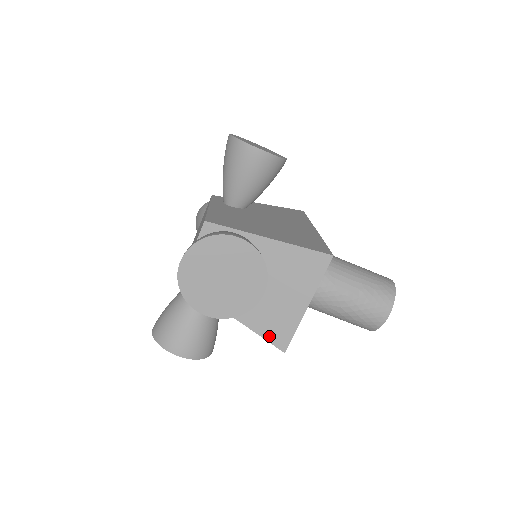
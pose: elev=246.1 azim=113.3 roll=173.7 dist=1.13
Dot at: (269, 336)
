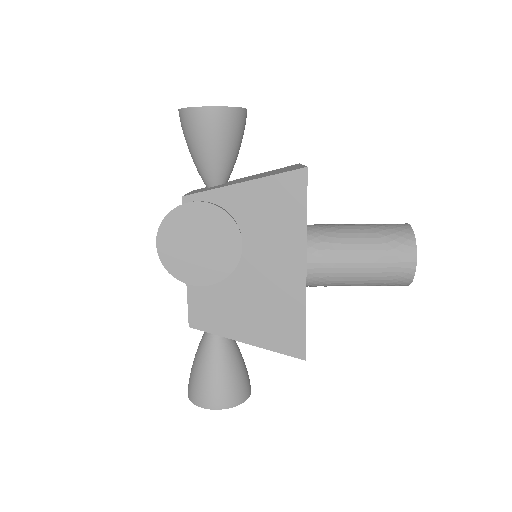
Dot at: occluded
